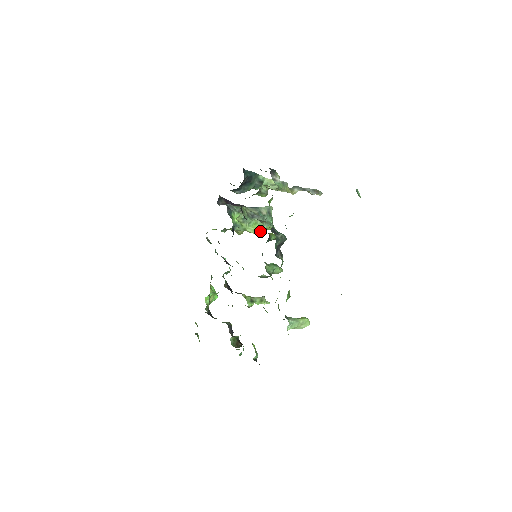
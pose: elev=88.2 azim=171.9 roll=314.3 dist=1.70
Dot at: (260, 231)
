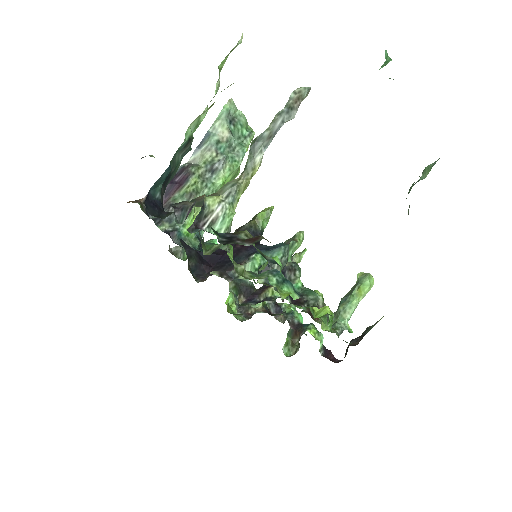
Dot at: (237, 170)
